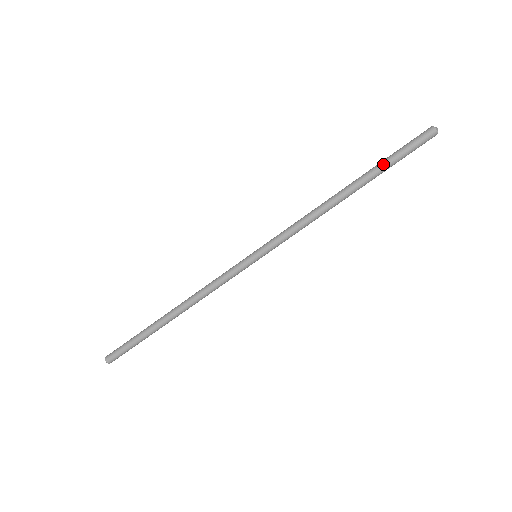
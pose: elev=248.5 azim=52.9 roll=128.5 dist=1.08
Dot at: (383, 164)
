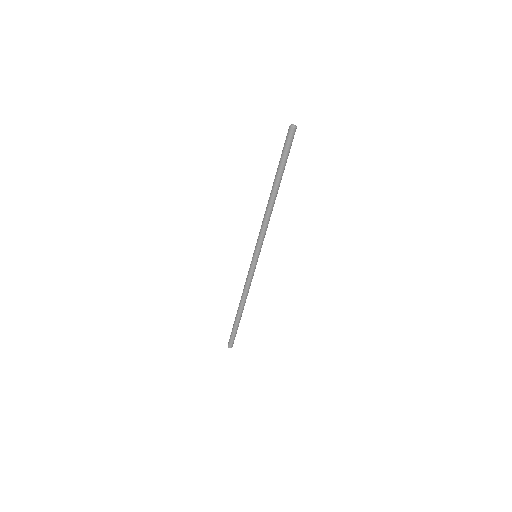
Dot at: (279, 166)
